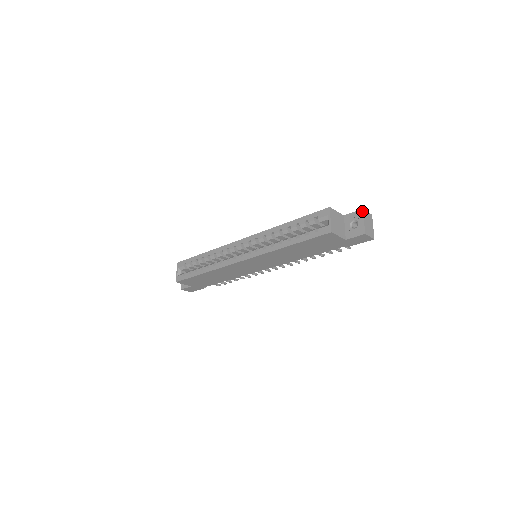
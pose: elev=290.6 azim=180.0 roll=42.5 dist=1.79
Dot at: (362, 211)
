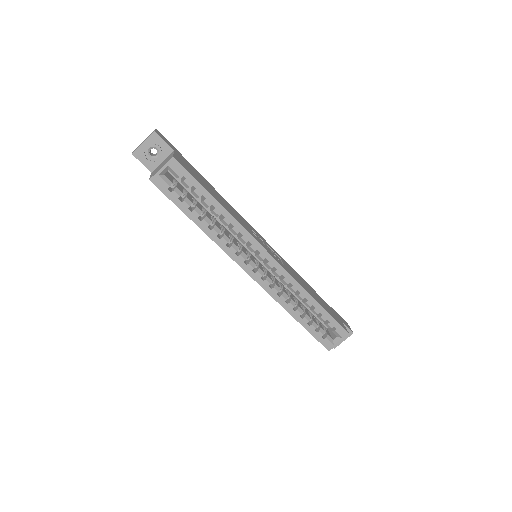
Dot at: occluded
